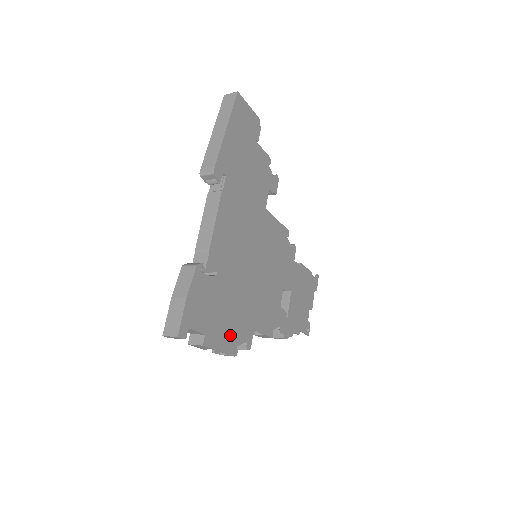
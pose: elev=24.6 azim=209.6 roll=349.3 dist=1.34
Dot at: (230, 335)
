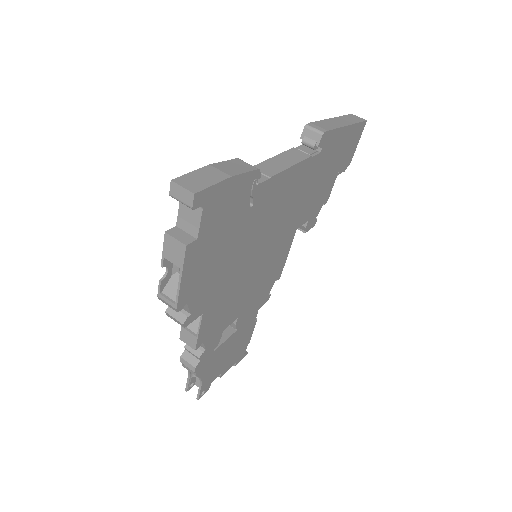
Dot at: (197, 281)
